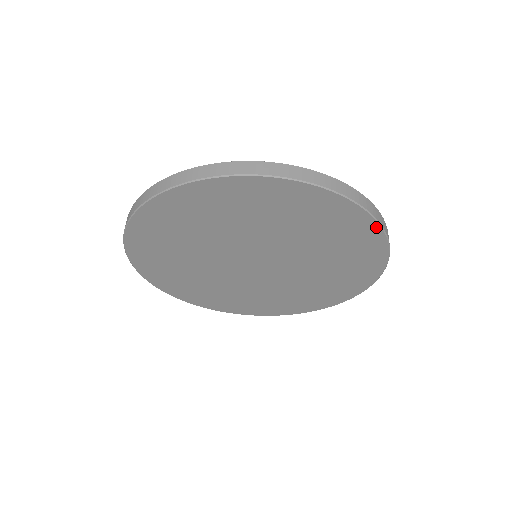
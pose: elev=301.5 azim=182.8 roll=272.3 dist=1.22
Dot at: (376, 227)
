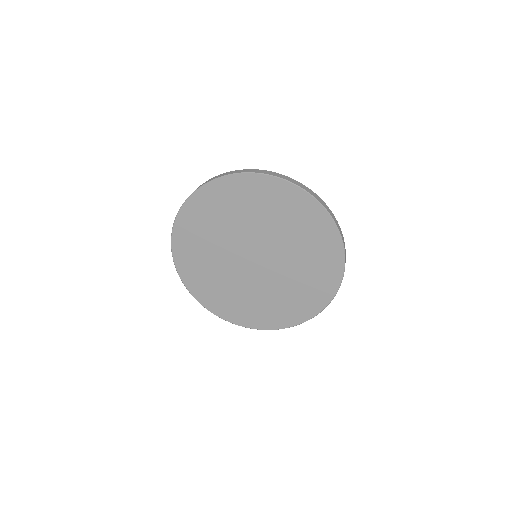
Dot at: (334, 228)
